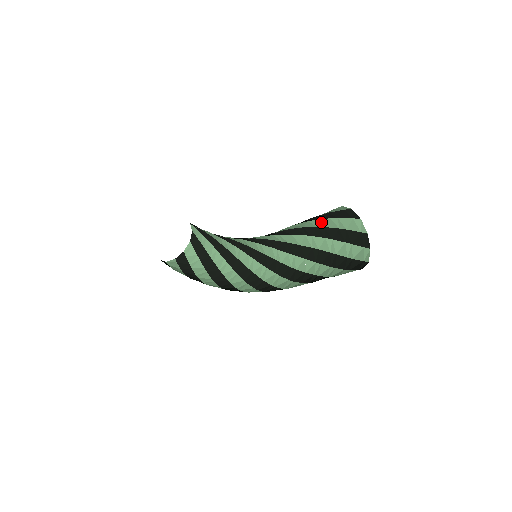
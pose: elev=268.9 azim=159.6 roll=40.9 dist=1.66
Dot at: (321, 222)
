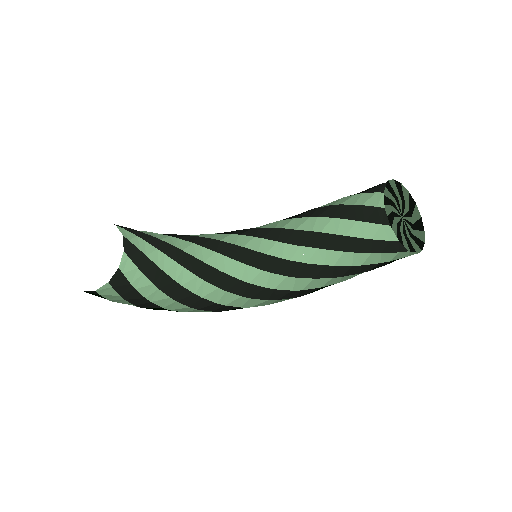
Dot at: (345, 225)
